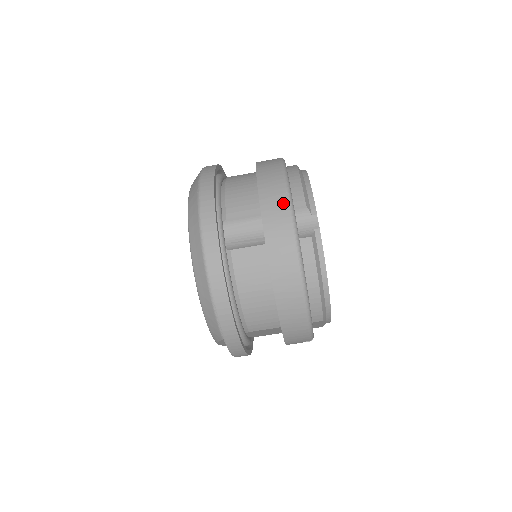
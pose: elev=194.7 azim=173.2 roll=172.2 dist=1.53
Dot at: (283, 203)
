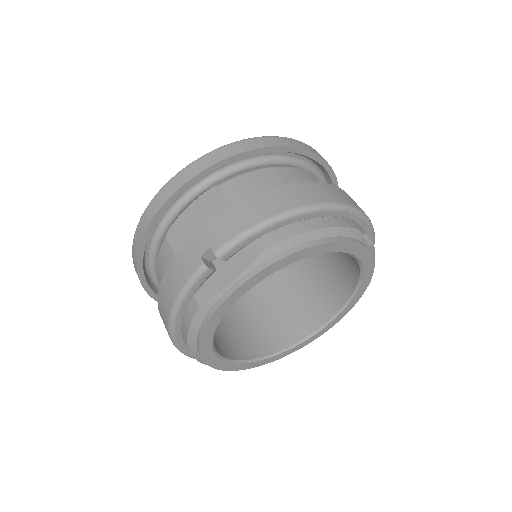
Dot at: occluded
